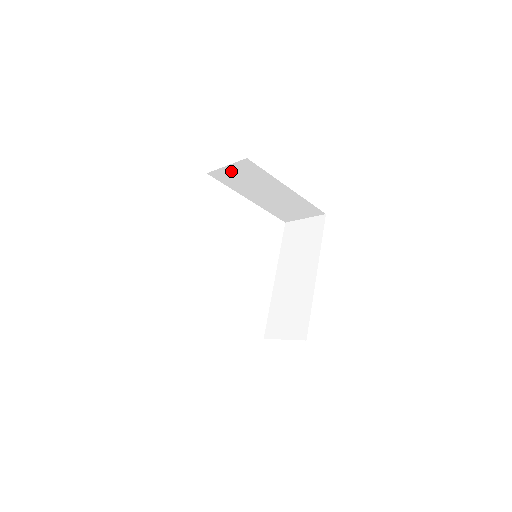
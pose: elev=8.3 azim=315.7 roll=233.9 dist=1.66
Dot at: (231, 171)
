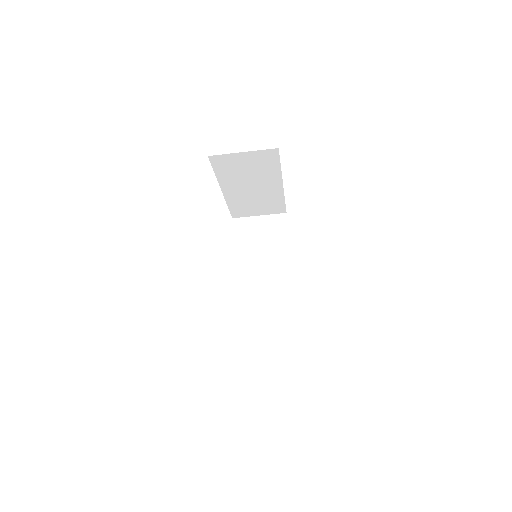
Dot at: (241, 158)
